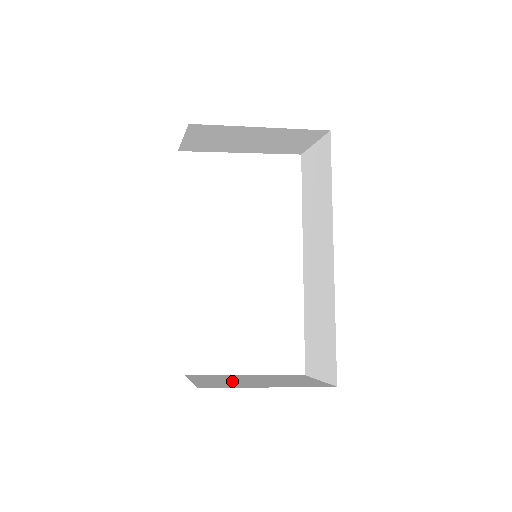
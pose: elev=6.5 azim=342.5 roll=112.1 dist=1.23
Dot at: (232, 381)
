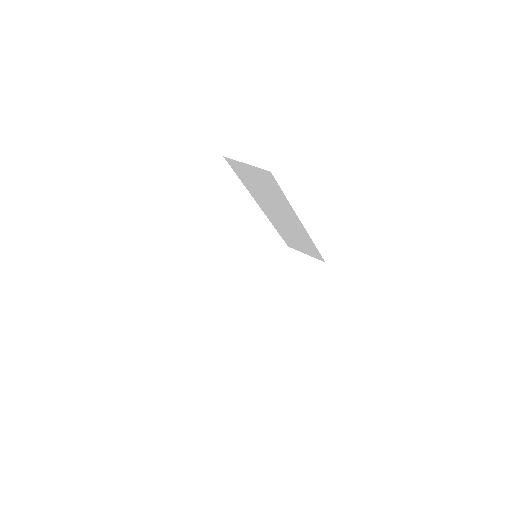
Dot at: (278, 302)
